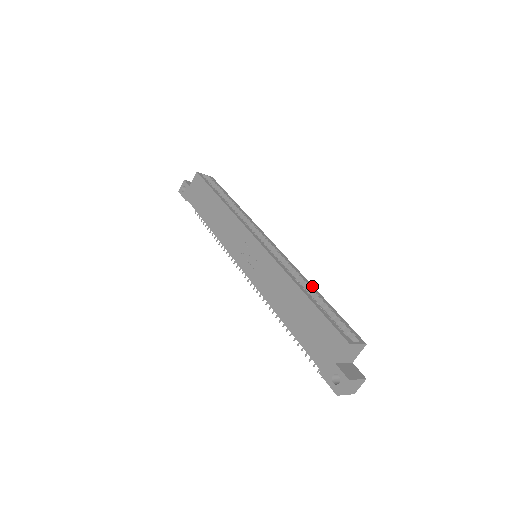
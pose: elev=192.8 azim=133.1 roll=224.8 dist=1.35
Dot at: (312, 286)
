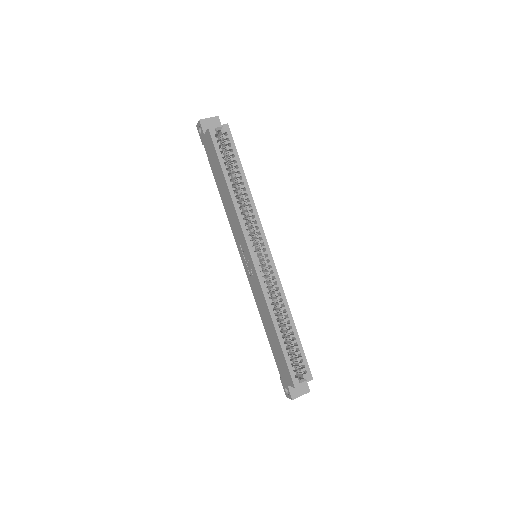
Dot at: (290, 315)
